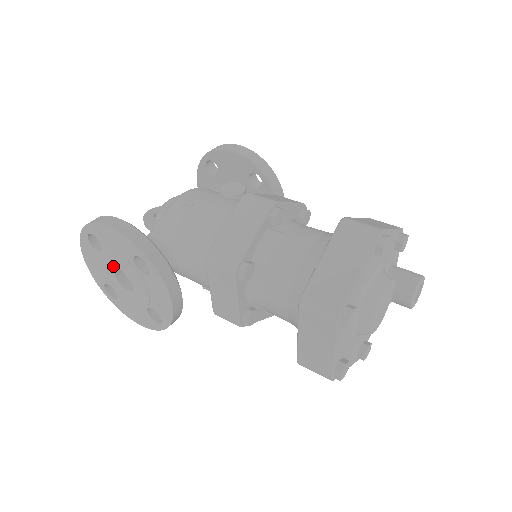
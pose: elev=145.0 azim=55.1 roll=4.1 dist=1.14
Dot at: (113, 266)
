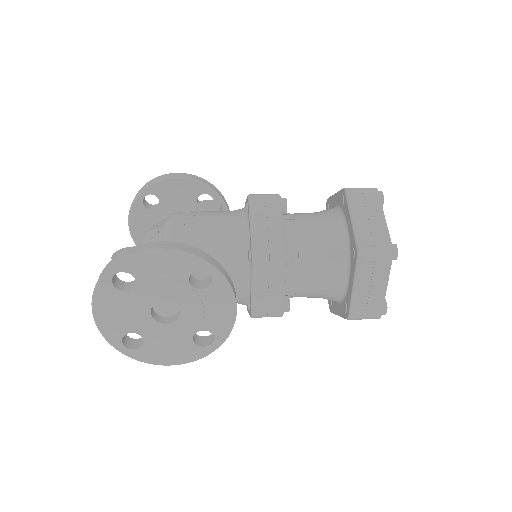
Dot at: (151, 301)
